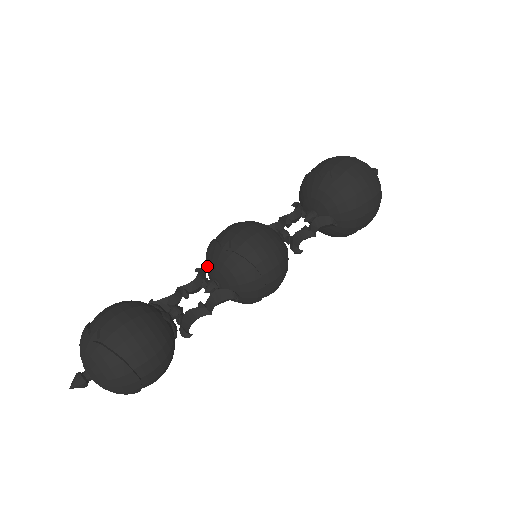
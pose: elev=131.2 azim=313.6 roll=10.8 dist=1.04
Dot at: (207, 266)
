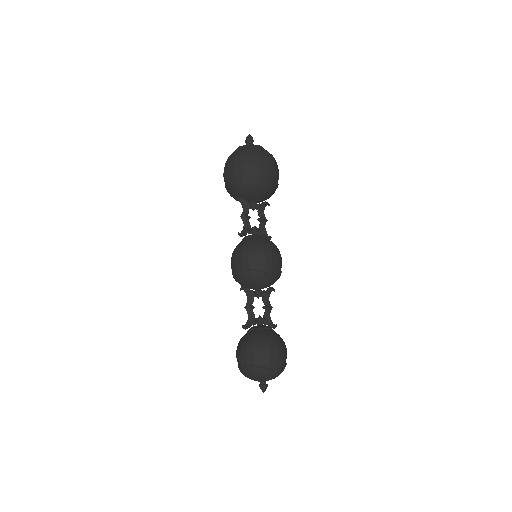
Dot at: (254, 285)
